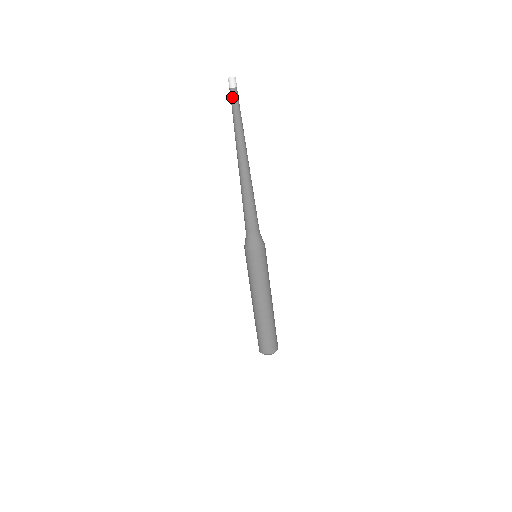
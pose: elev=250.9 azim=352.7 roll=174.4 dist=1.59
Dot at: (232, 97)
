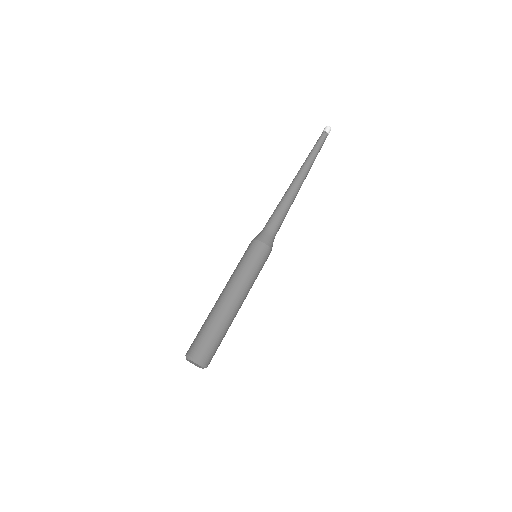
Dot at: (320, 137)
